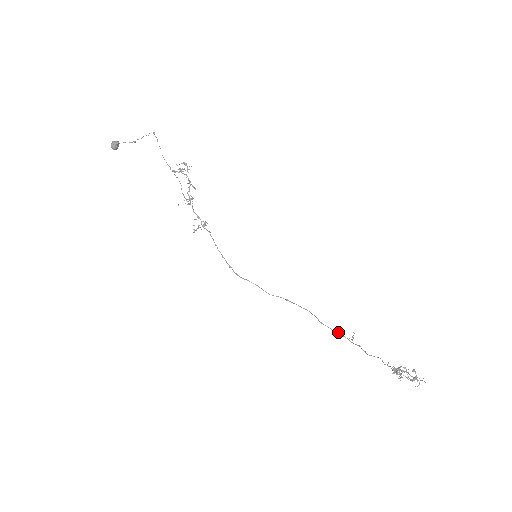
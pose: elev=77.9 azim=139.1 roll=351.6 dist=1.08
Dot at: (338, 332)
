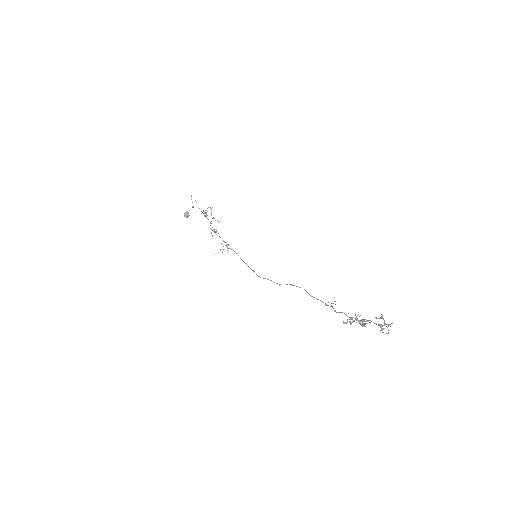
Dot at: occluded
